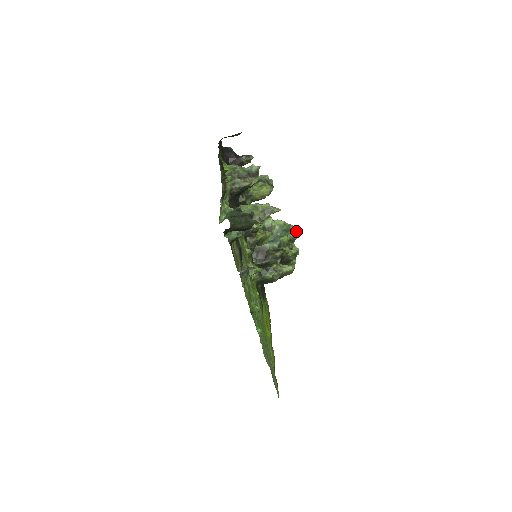
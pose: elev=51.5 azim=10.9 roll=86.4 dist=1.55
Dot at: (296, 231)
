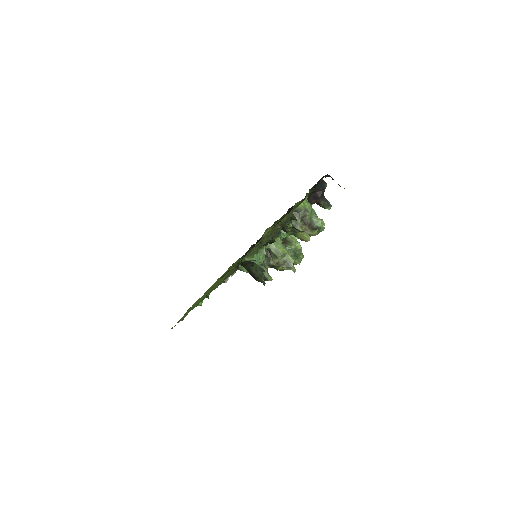
Dot at: occluded
